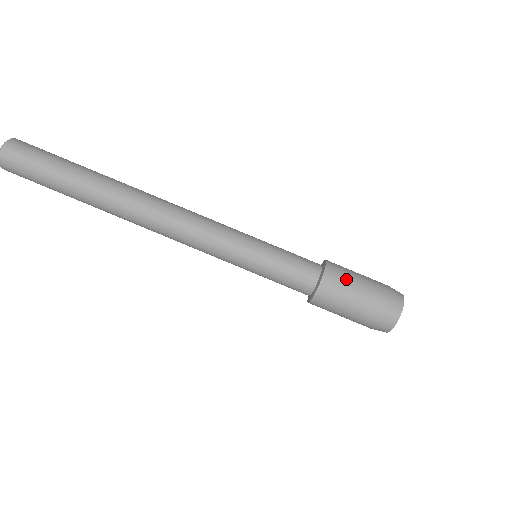
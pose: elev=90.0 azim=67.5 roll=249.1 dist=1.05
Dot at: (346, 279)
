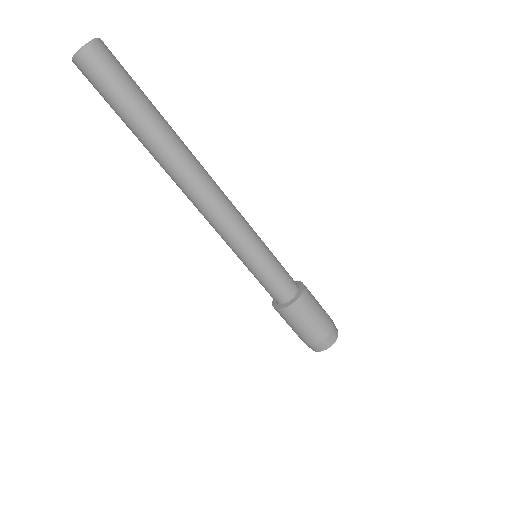
Dot at: (292, 321)
